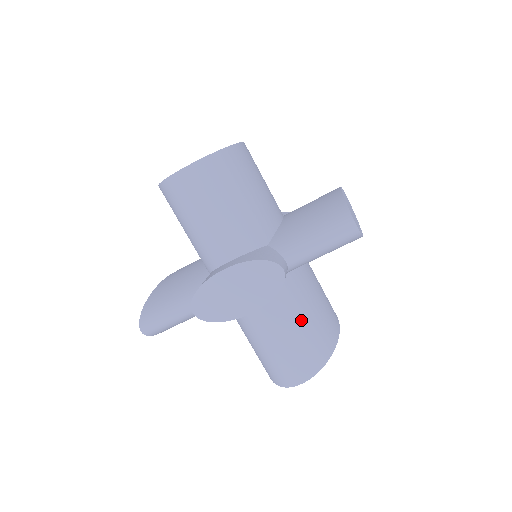
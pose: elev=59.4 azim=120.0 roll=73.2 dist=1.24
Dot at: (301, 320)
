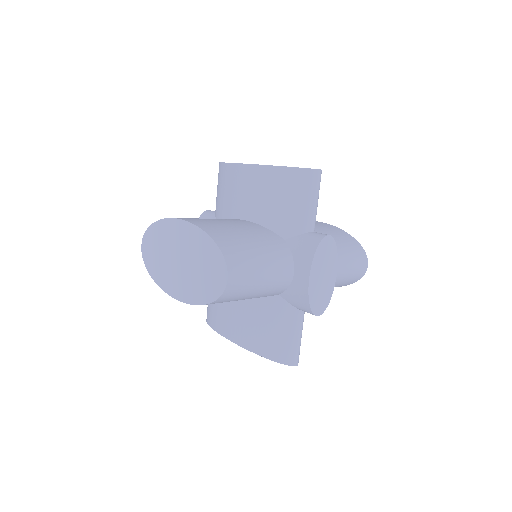
Dot at: occluded
